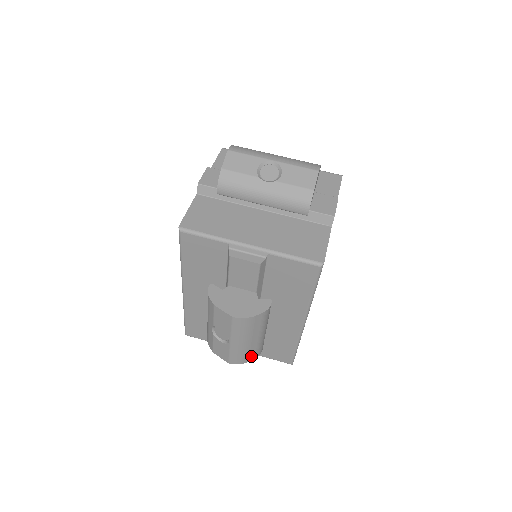
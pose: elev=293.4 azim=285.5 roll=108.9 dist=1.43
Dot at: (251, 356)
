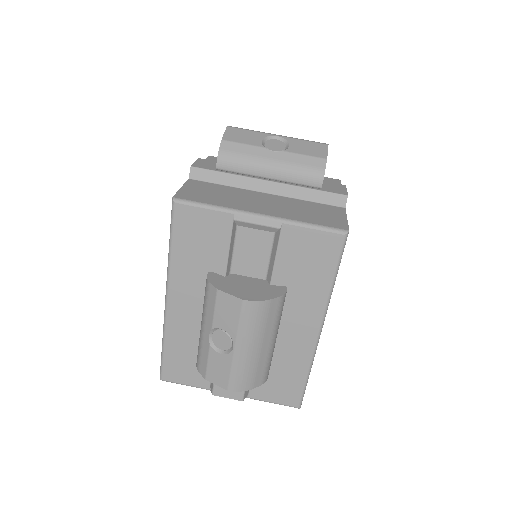
Dot at: (257, 378)
